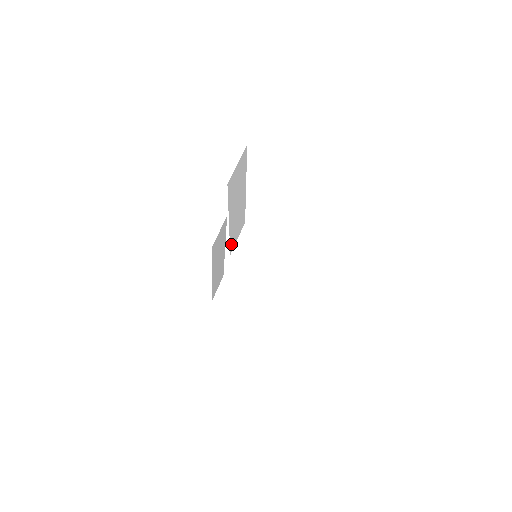
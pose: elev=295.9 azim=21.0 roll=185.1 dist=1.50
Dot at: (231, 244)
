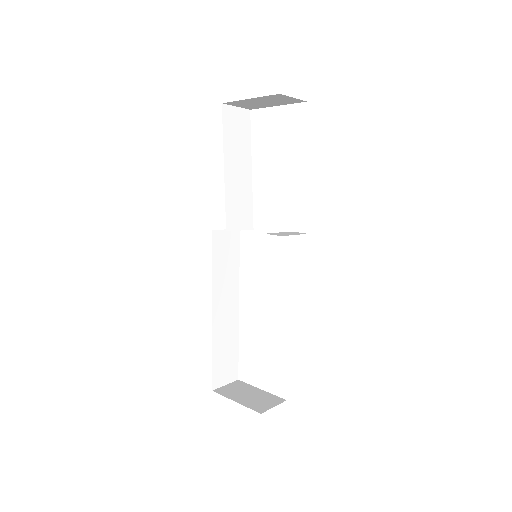
Dot at: (228, 214)
